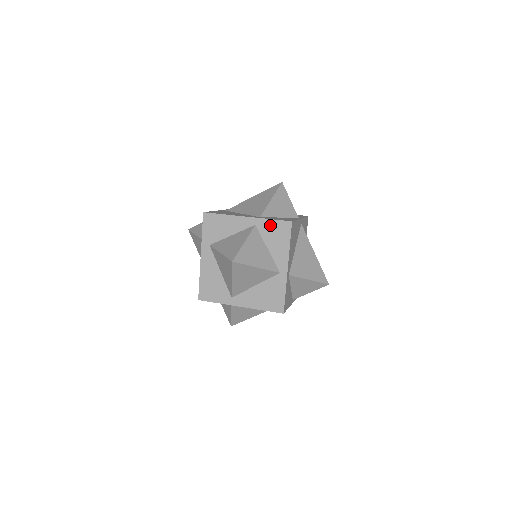
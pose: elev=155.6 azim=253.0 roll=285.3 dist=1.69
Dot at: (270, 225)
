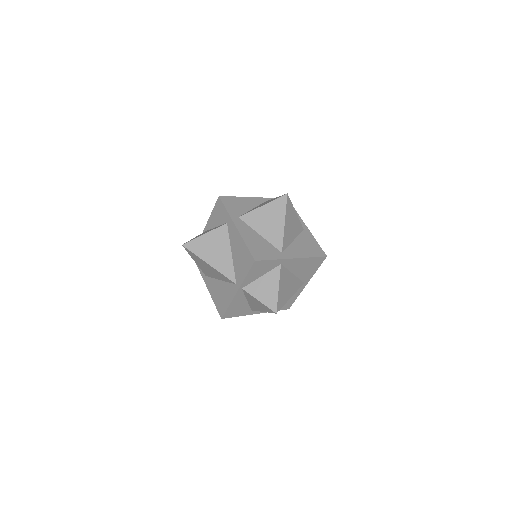
Dot at: occluded
